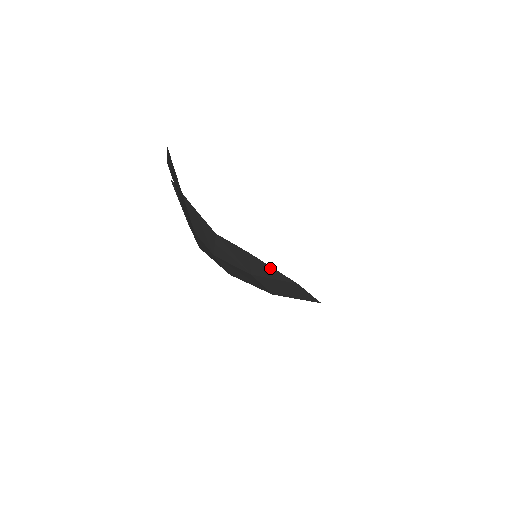
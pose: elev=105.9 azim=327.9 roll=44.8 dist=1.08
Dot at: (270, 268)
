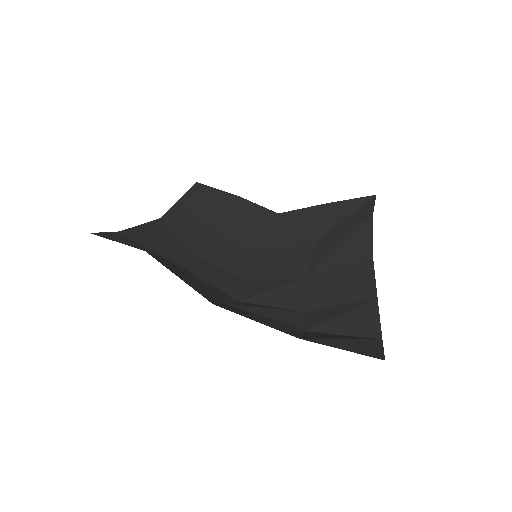
Dot at: (210, 200)
